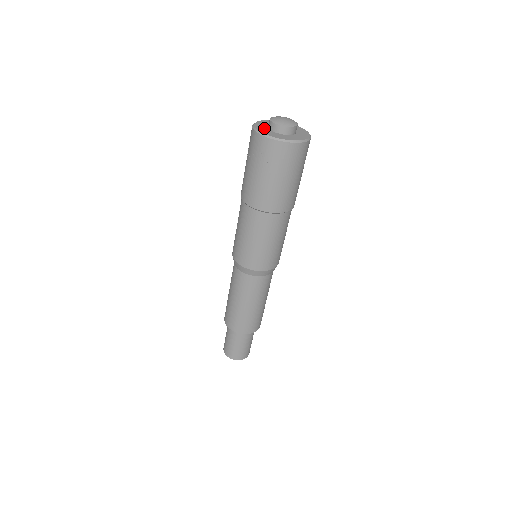
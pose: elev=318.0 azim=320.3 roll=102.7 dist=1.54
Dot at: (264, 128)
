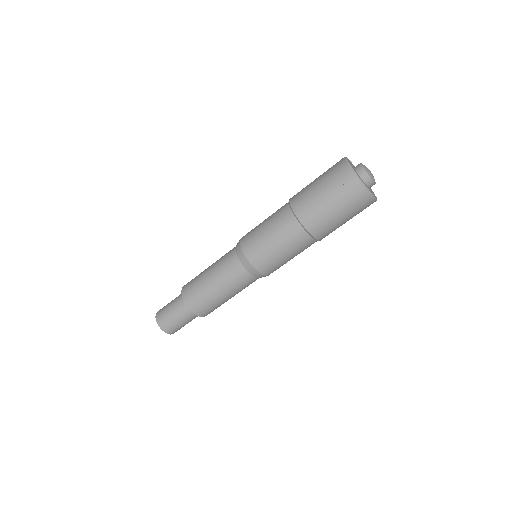
Dot at: (356, 171)
